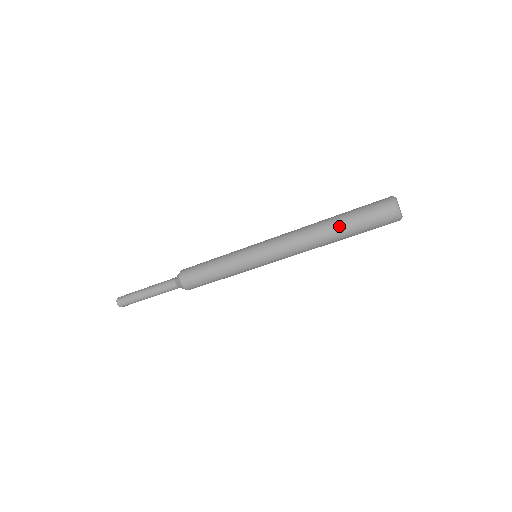
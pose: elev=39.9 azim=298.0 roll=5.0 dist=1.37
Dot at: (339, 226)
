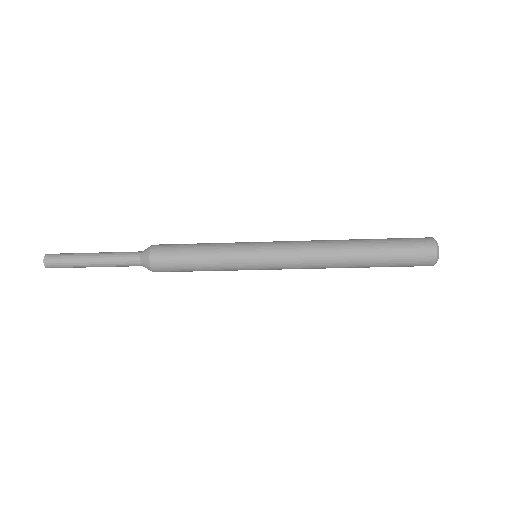
Dot at: (370, 255)
